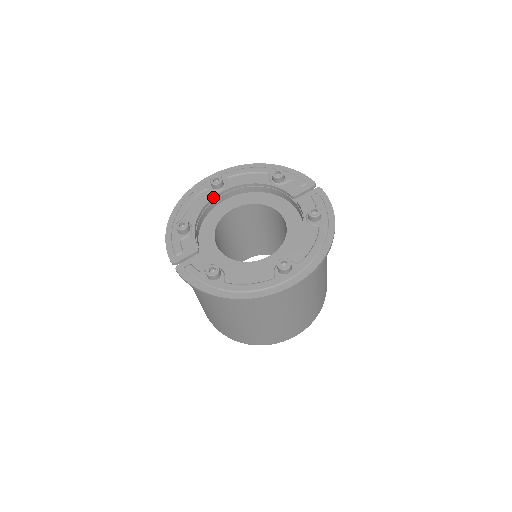
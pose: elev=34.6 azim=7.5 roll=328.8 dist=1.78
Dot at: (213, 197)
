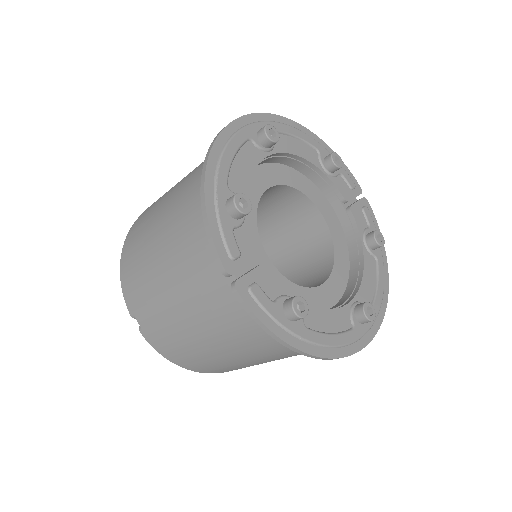
Dot at: (262, 159)
